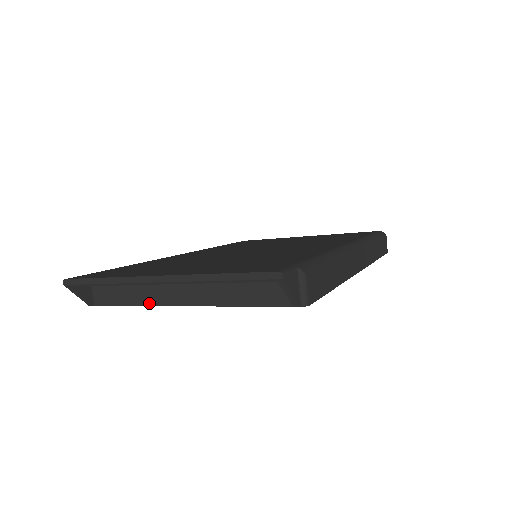
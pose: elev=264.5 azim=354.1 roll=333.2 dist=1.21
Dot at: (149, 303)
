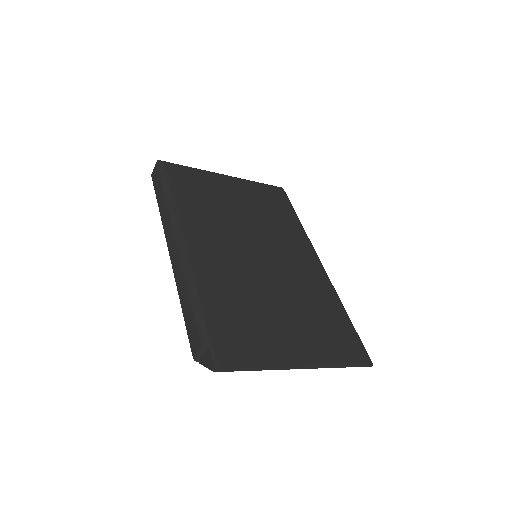
Dot at: occluded
